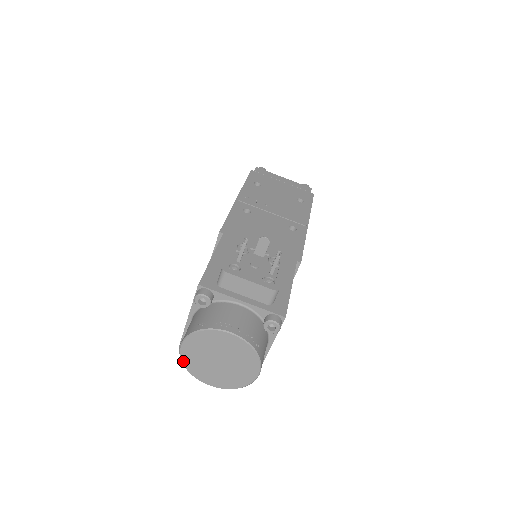
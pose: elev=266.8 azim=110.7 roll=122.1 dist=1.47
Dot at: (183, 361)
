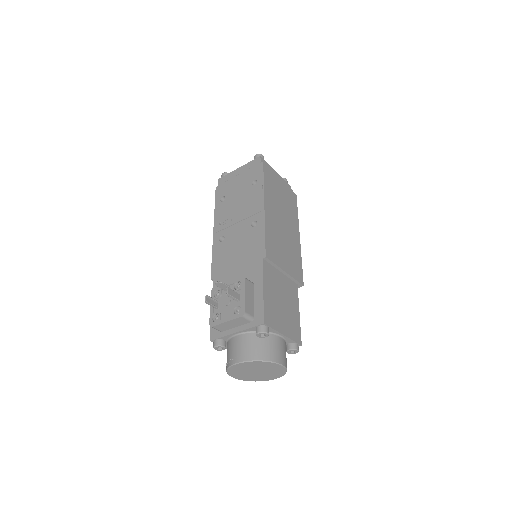
Dot at: (245, 380)
